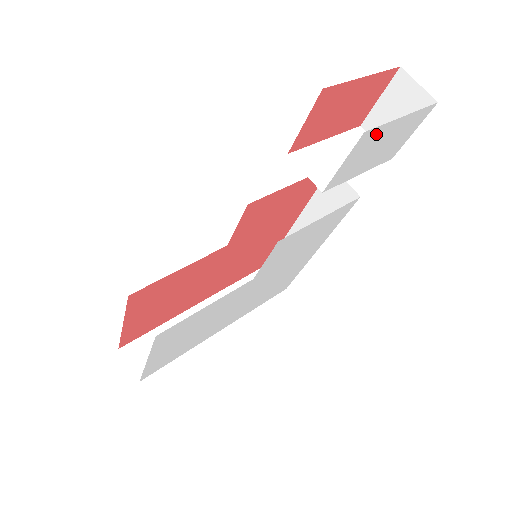
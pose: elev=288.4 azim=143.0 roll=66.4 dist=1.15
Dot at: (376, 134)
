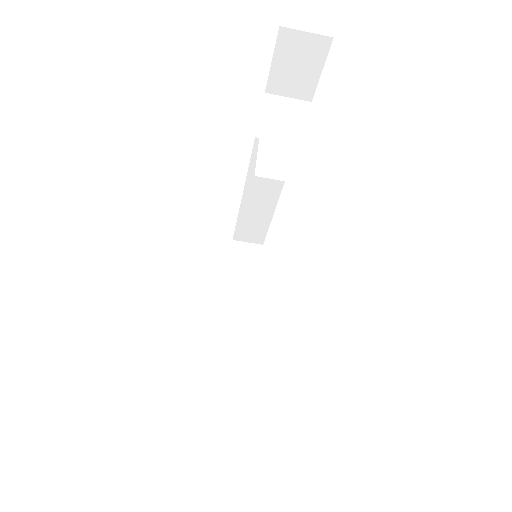
Dot at: occluded
